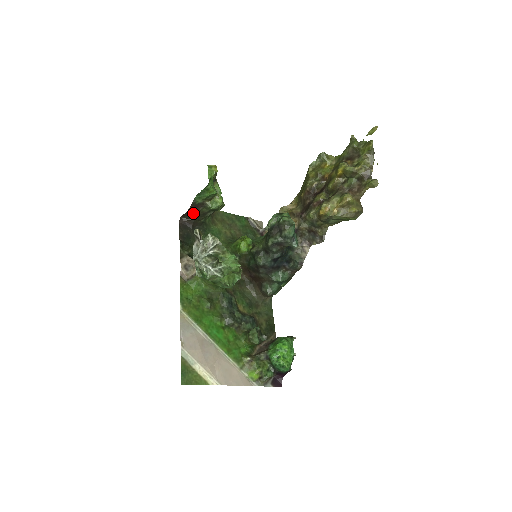
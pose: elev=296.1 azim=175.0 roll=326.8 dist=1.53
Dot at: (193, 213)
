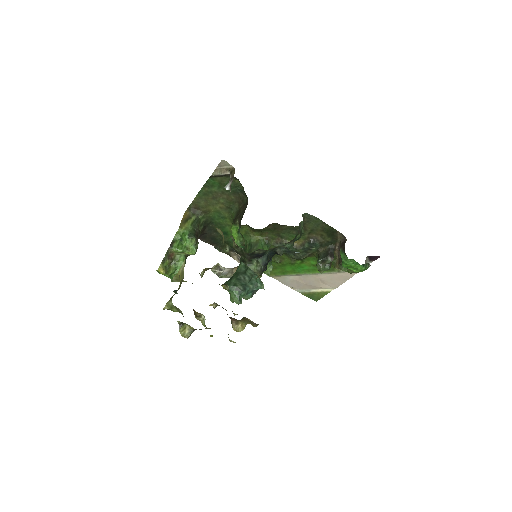
Dot at: occluded
